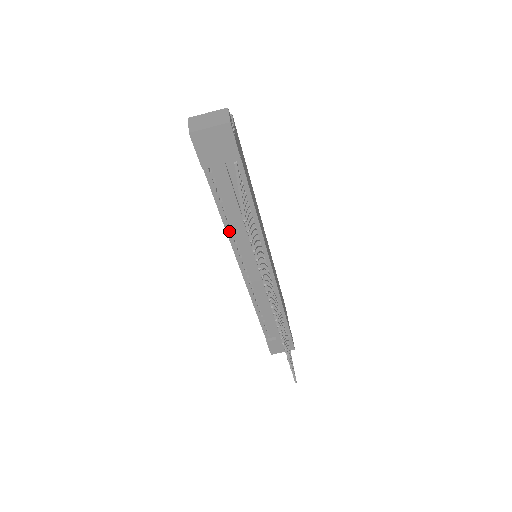
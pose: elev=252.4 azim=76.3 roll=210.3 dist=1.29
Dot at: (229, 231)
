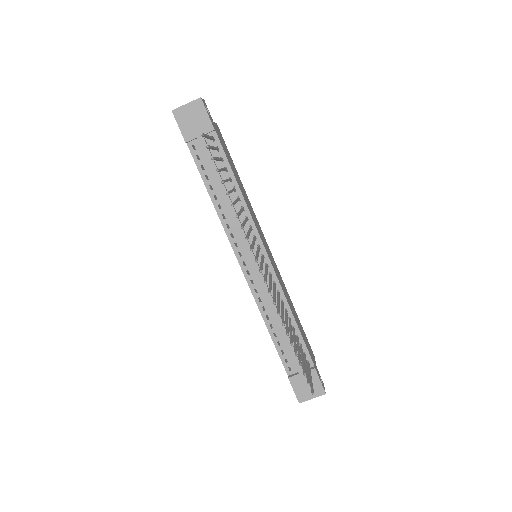
Dot at: (220, 213)
